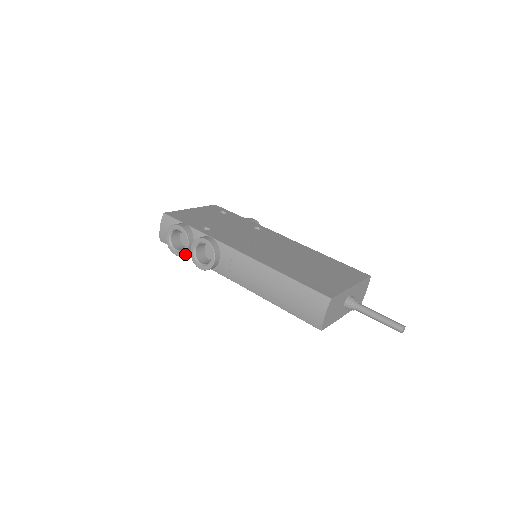
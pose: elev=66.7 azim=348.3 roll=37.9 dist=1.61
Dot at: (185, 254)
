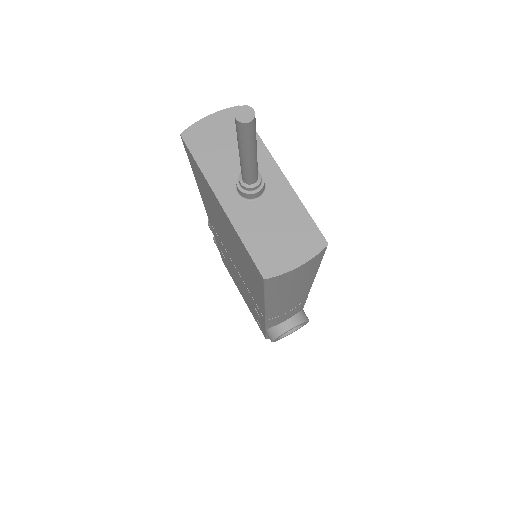
Dot at: occluded
